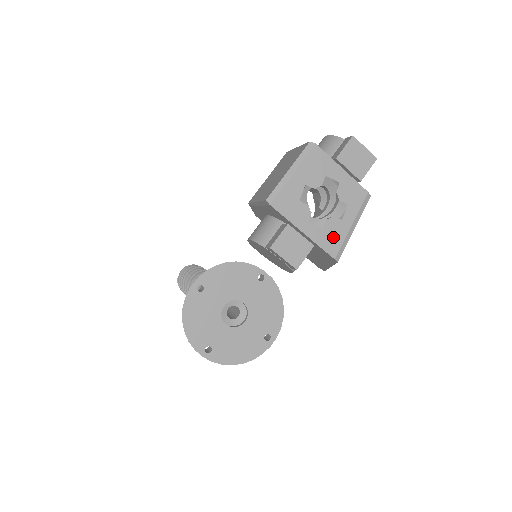
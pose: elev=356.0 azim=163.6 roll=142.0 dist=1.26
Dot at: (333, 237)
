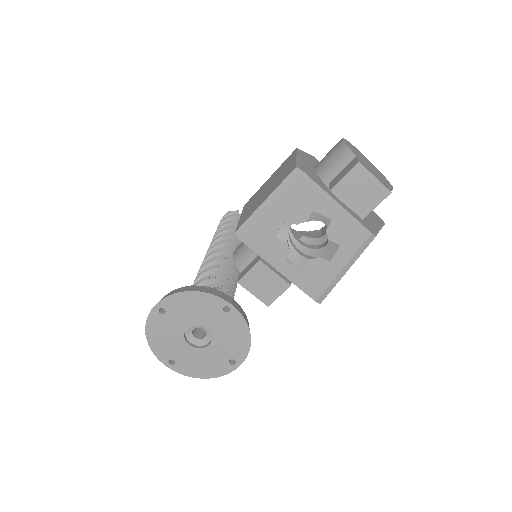
Dot at: (316, 279)
